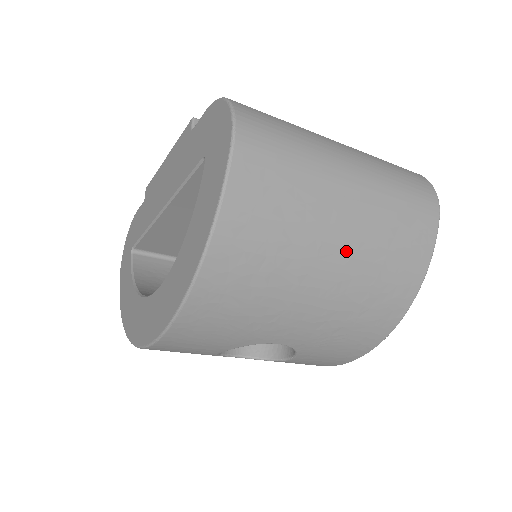
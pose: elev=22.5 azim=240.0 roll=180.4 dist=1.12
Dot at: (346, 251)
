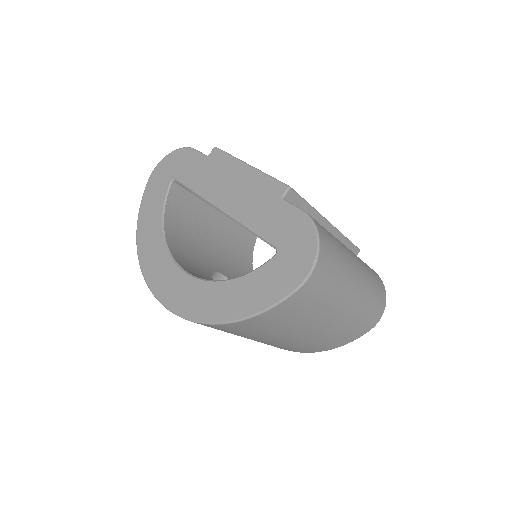
Dot at: (309, 335)
